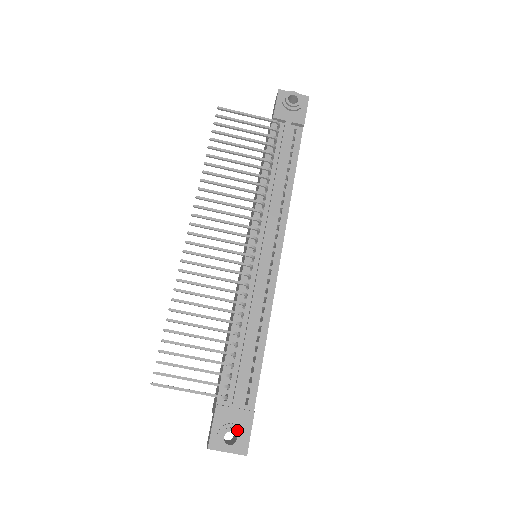
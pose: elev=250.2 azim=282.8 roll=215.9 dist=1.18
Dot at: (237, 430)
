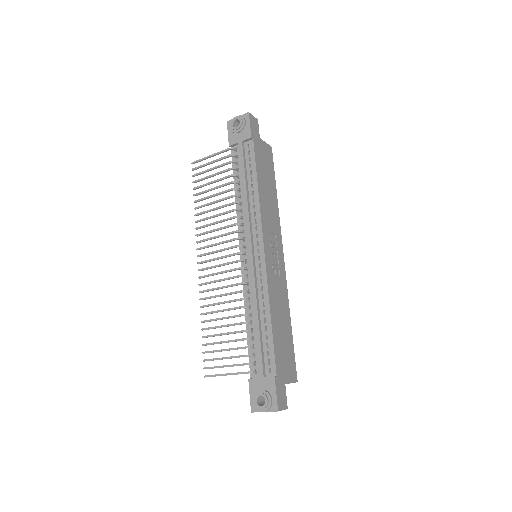
Dot at: (265, 394)
